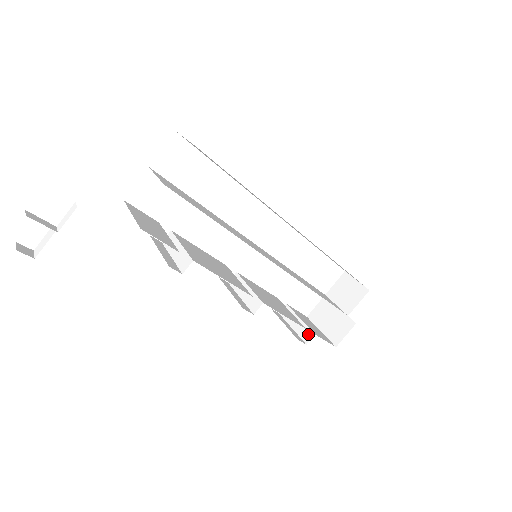
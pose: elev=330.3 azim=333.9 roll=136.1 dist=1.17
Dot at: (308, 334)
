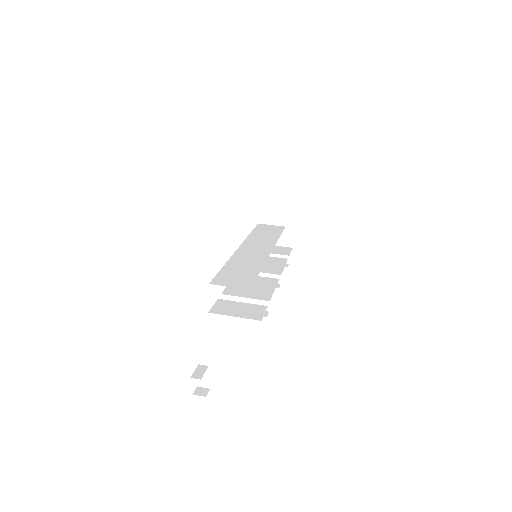
Dot at: occluded
